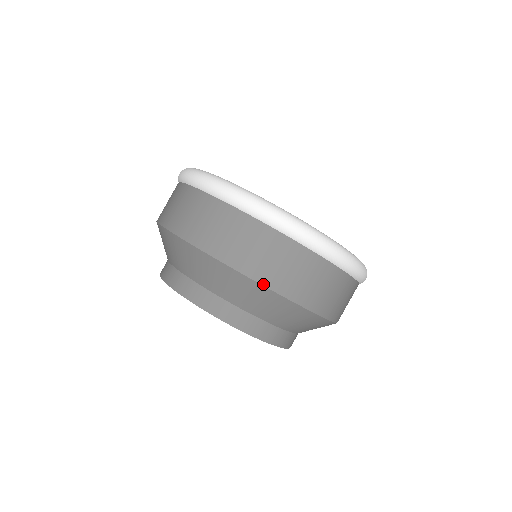
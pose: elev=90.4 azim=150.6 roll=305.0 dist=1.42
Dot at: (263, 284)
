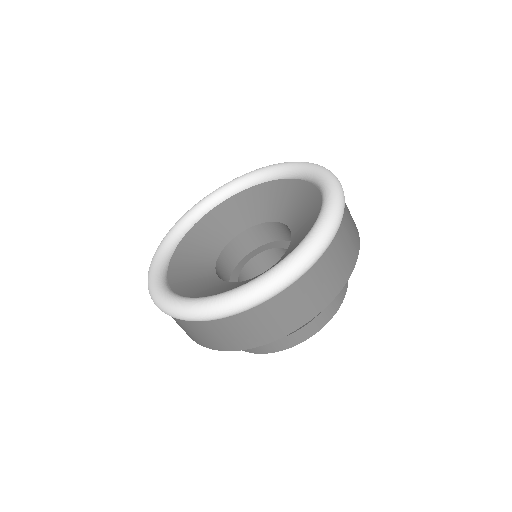
Dot at: occluded
